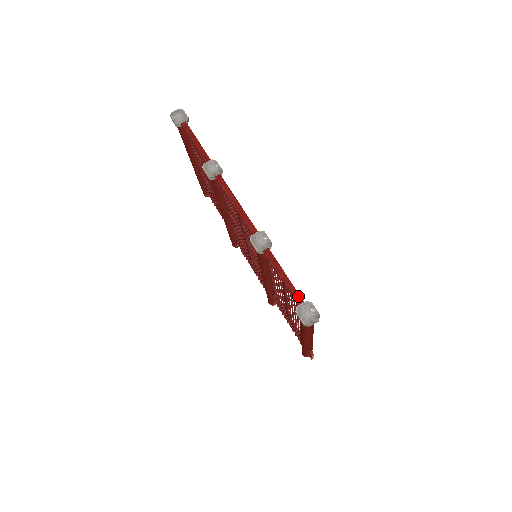
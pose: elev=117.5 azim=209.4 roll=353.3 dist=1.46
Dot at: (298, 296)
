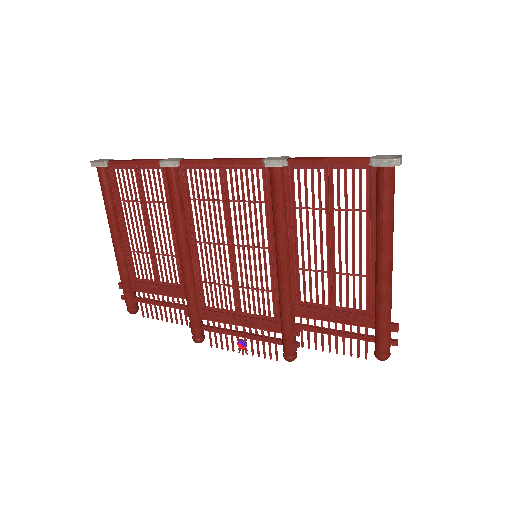
Dot at: (361, 157)
